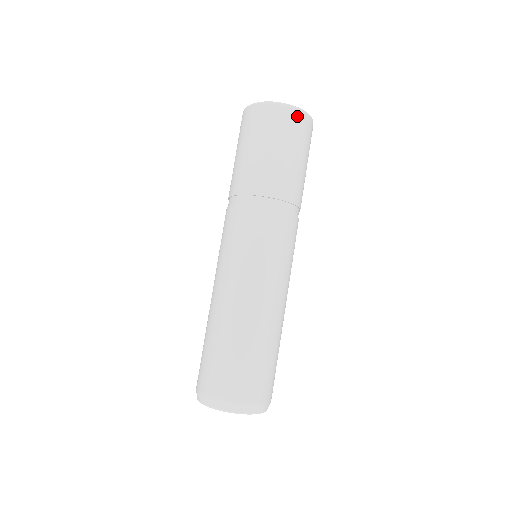
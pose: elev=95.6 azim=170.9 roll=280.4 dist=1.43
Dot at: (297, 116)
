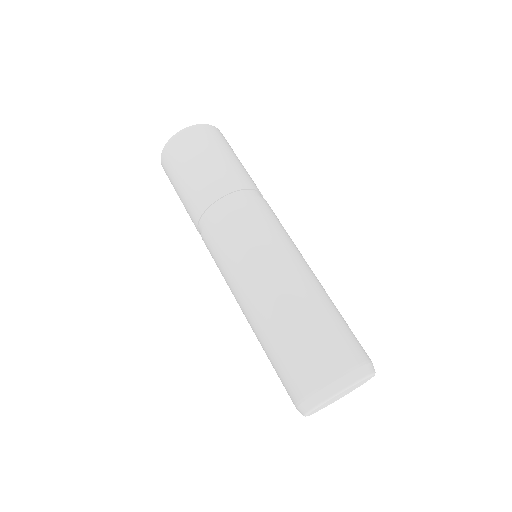
Dot at: (182, 137)
